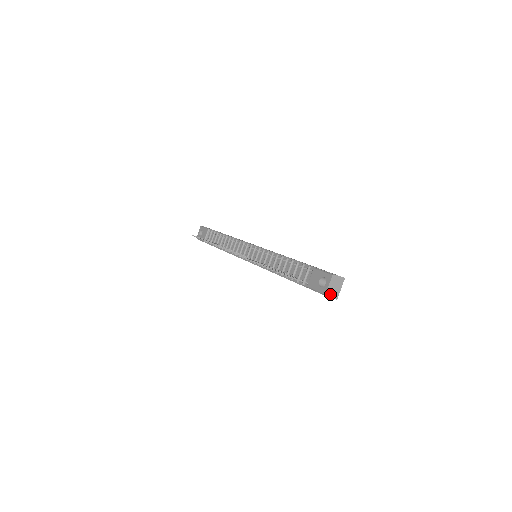
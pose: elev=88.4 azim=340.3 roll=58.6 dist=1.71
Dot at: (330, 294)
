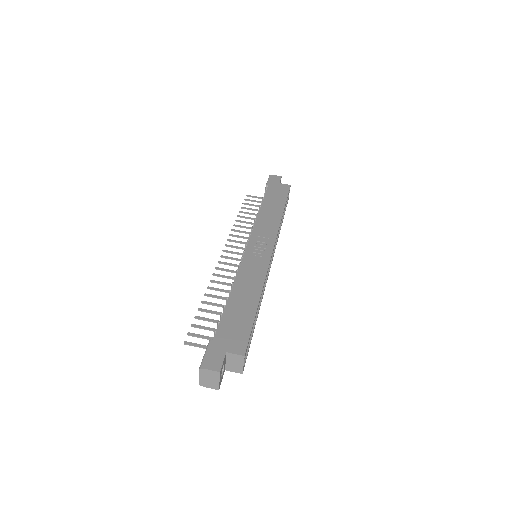
Dot at: (206, 384)
